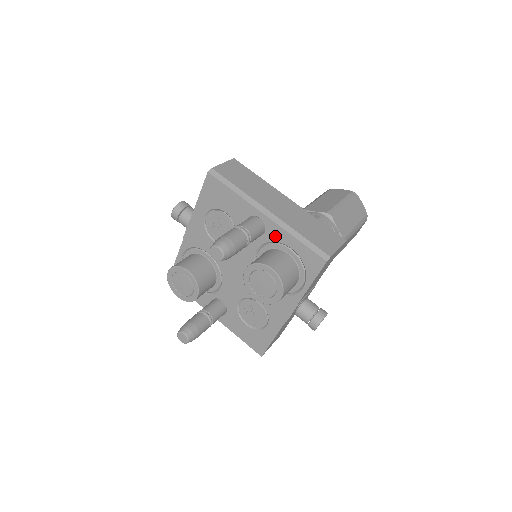
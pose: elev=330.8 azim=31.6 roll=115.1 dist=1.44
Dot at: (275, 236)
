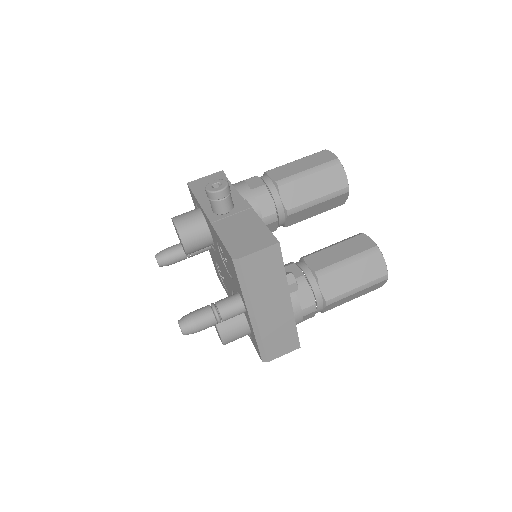
Dot at: (248, 320)
